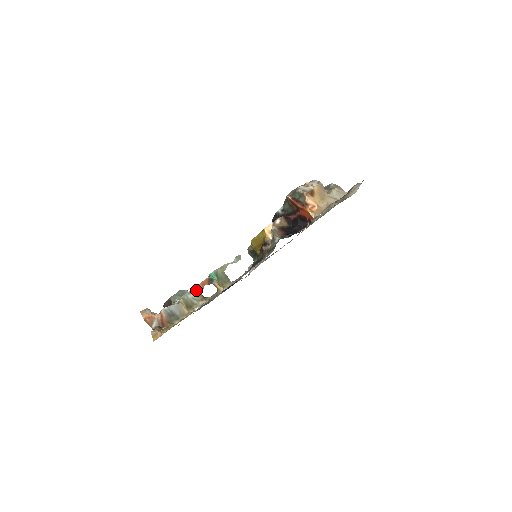
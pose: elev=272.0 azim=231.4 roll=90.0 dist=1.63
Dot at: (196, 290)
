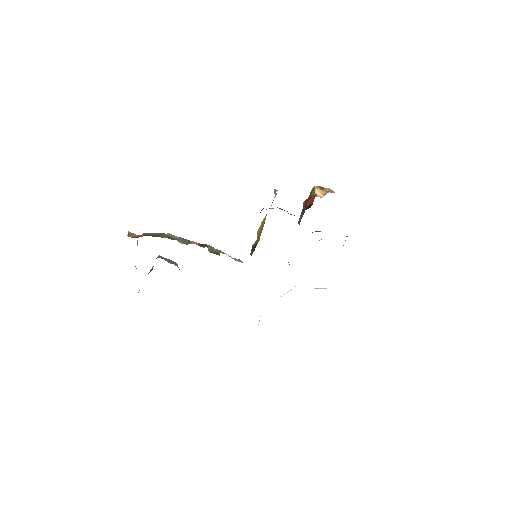
Dot at: (186, 240)
